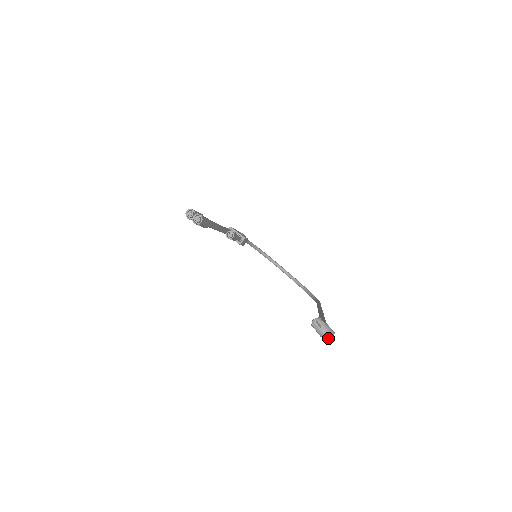
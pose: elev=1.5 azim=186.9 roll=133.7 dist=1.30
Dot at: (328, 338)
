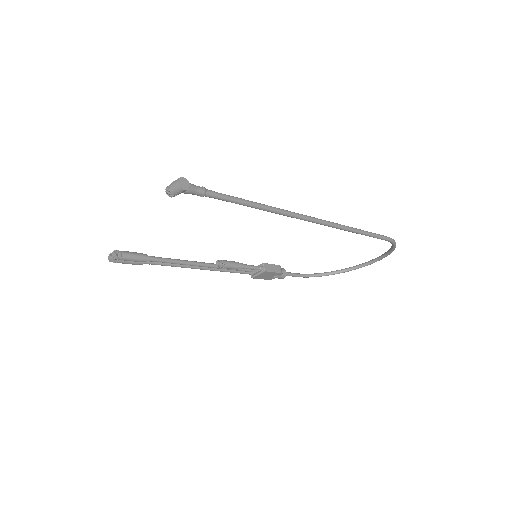
Dot at: (177, 185)
